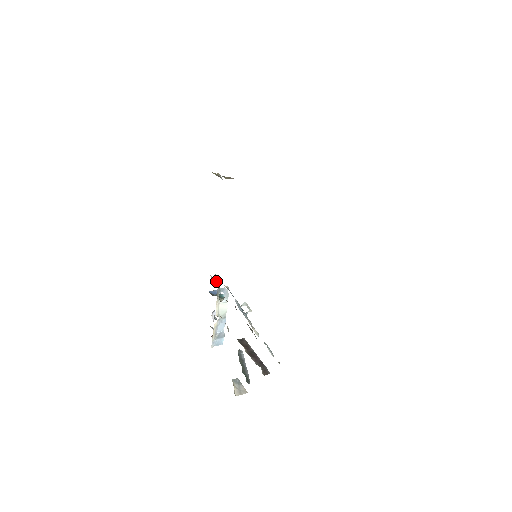
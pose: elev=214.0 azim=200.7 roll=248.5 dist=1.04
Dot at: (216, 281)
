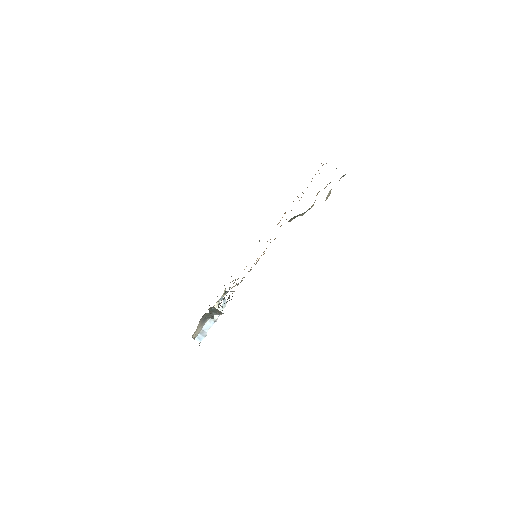
Dot at: (224, 291)
